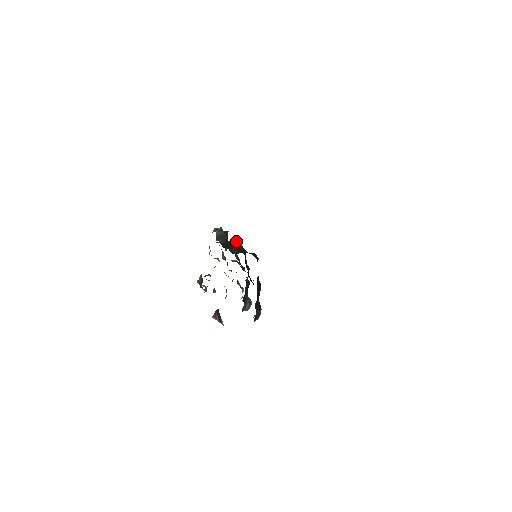
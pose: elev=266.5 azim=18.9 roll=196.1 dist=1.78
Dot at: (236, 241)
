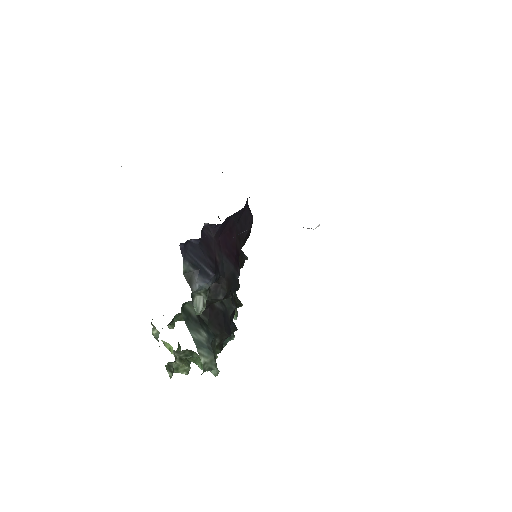
Dot at: occluded
